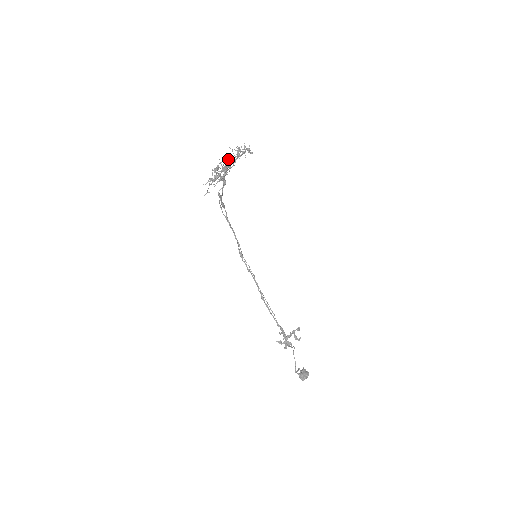
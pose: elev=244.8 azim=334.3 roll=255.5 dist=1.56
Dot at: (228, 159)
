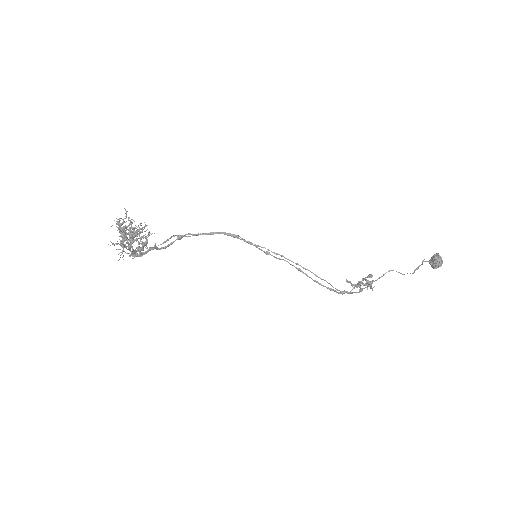
Dot at: occluded
